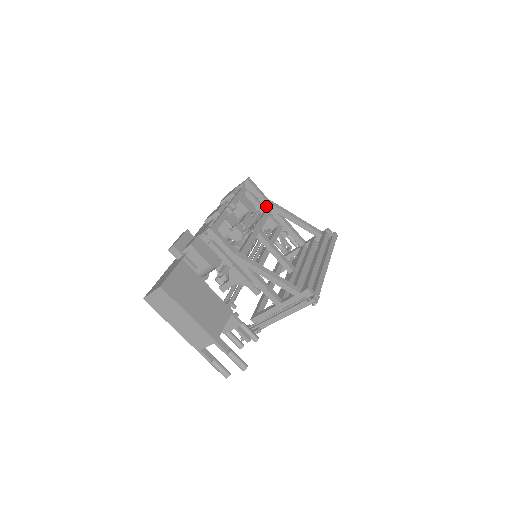
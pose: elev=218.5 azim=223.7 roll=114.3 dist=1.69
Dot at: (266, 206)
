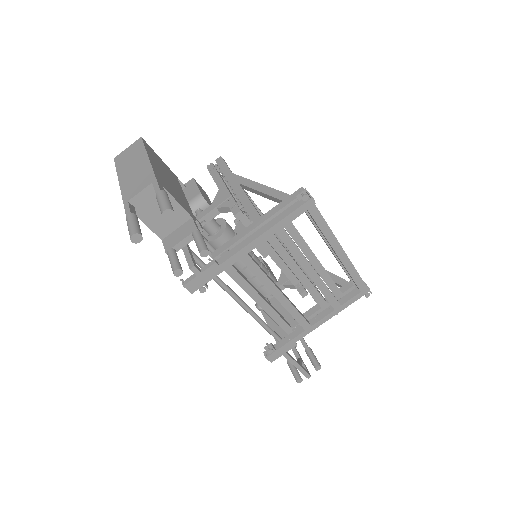
Dot at: occluded
